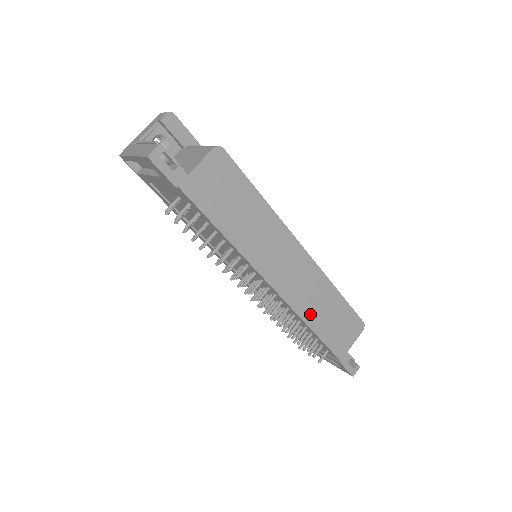
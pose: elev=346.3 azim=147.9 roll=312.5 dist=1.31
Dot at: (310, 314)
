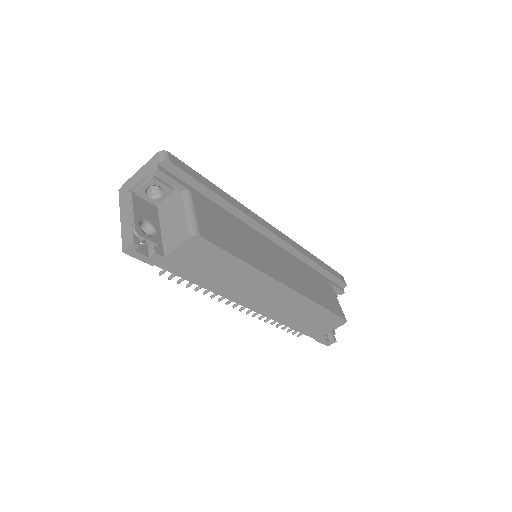
Dot at: (288, 320)
